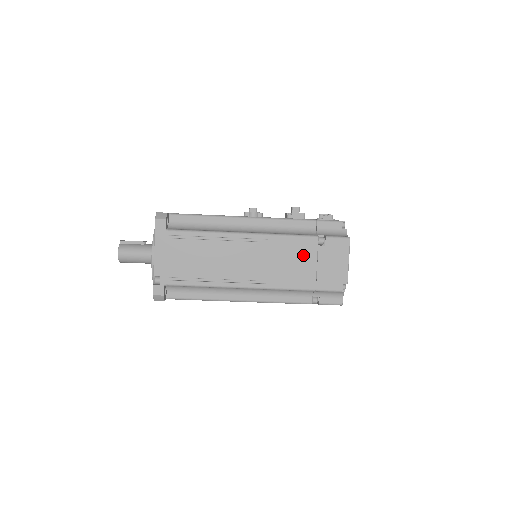
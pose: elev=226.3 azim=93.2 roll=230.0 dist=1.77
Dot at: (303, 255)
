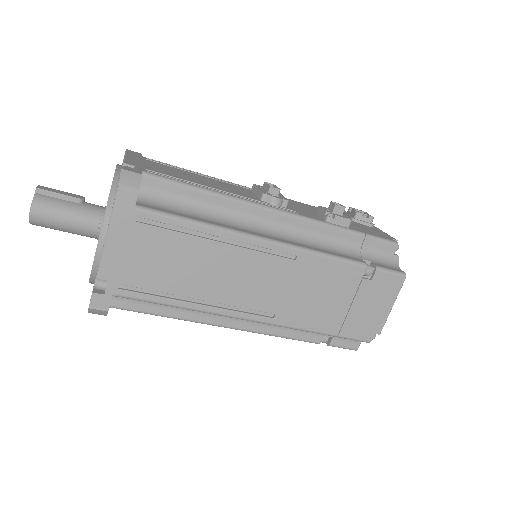
Dot at: (338, 287)
